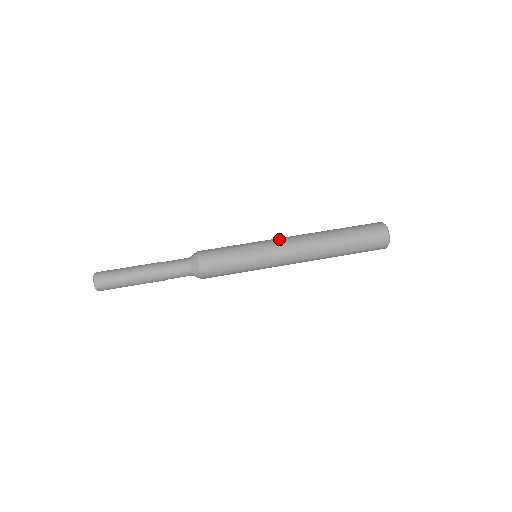
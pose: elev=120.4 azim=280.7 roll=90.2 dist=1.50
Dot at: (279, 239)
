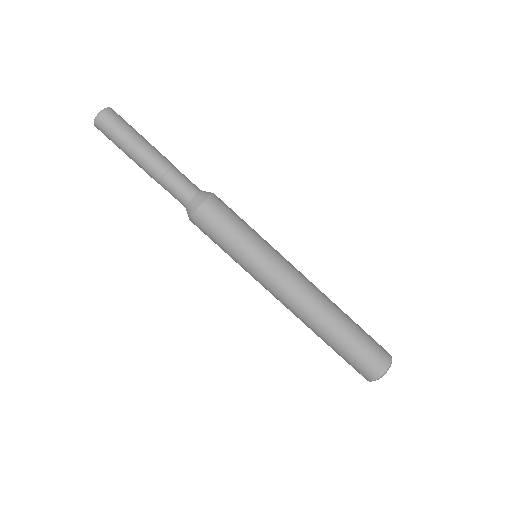
Dot at: (288, 271)
